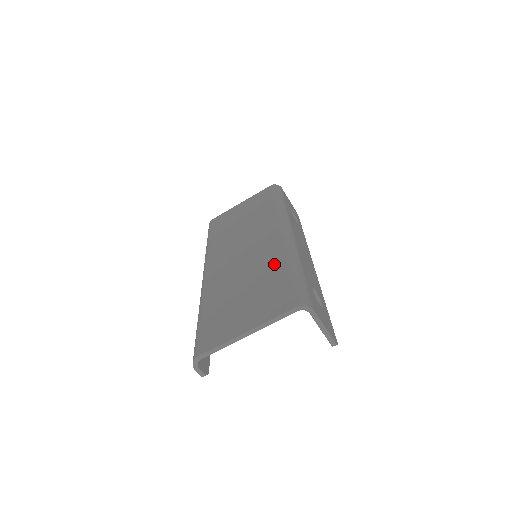
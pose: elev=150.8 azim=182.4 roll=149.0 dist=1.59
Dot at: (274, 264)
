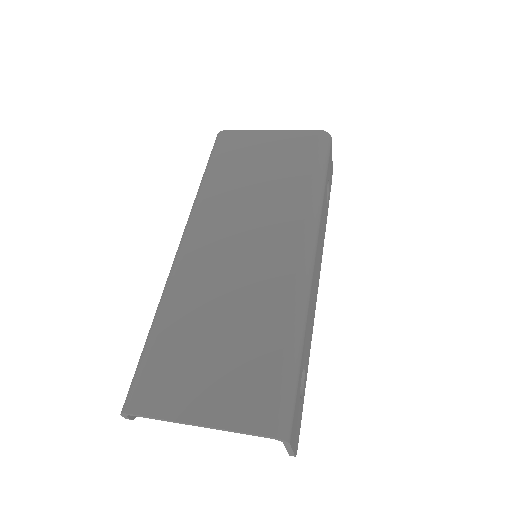
Dot at: (272, 317)
